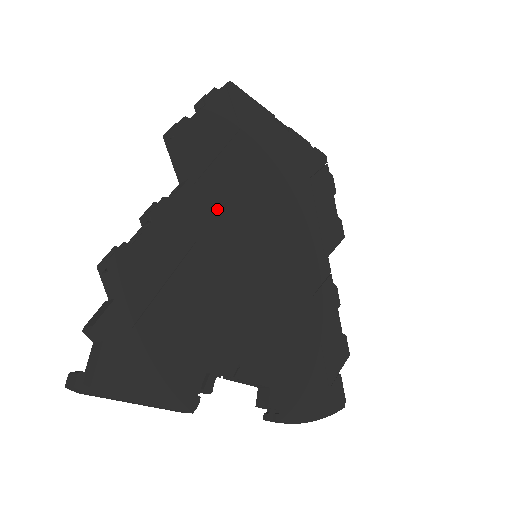
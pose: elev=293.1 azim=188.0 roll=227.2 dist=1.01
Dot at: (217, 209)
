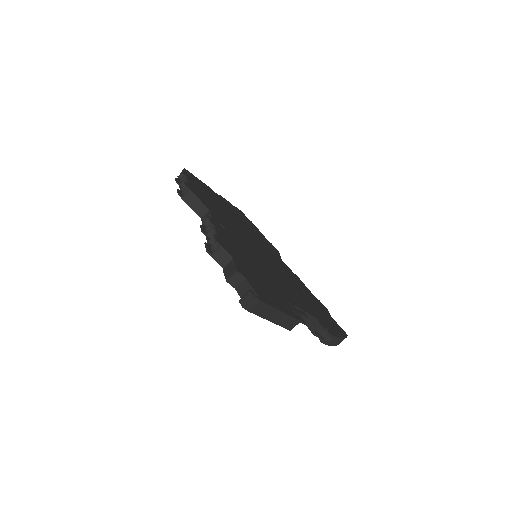
Dot at: (229, 227)
